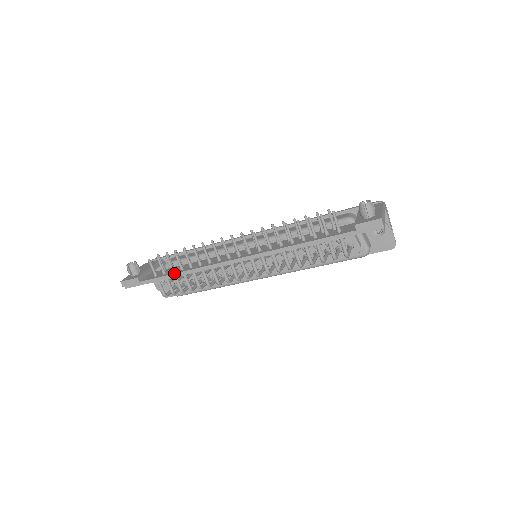
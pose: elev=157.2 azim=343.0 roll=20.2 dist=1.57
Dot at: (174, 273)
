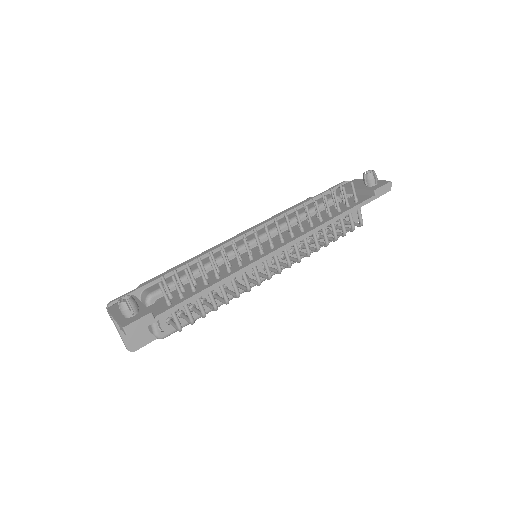
Dot at: (203, 289)
